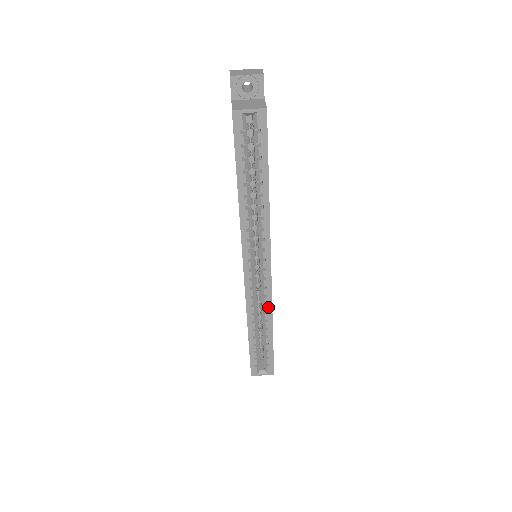
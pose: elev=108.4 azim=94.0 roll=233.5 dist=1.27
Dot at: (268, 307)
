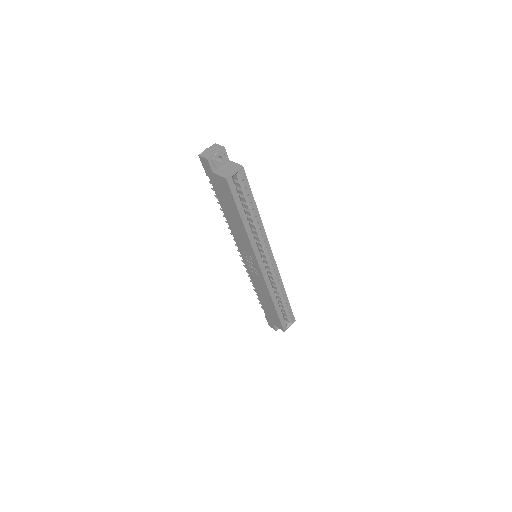
Dot at: (279, 281)
